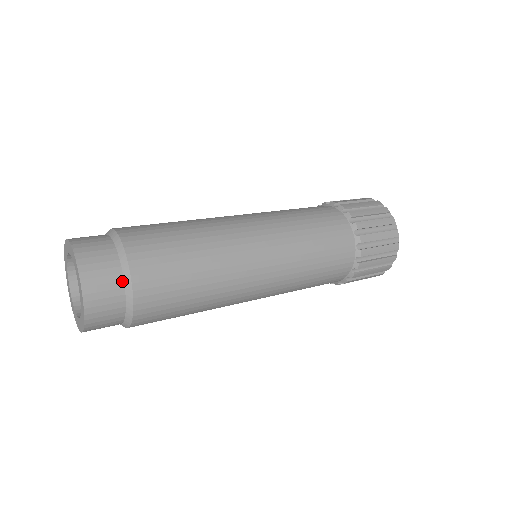
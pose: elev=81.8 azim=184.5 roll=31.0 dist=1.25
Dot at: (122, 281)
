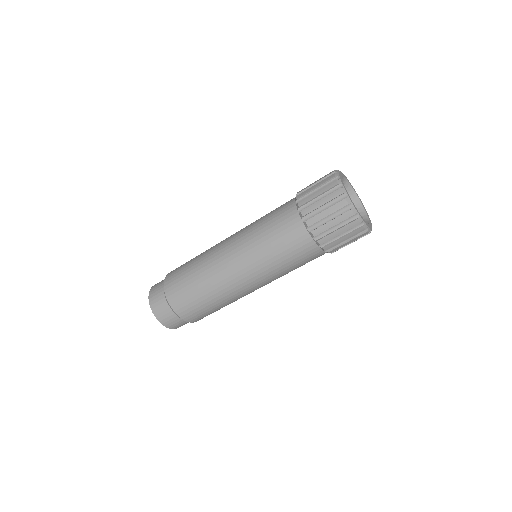
Dot at: (165, 298)
